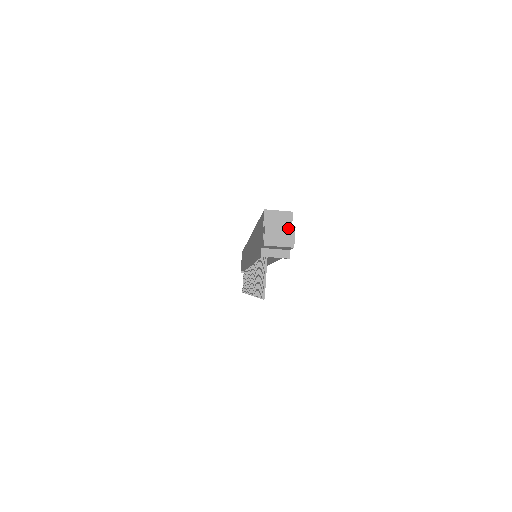
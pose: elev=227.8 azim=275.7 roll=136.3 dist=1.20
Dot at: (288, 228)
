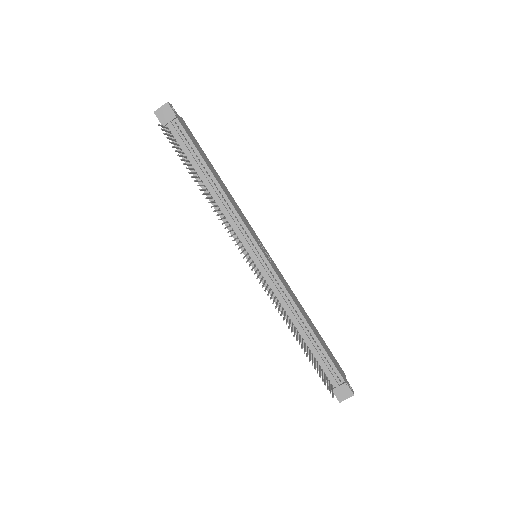
Dot at: occluded
